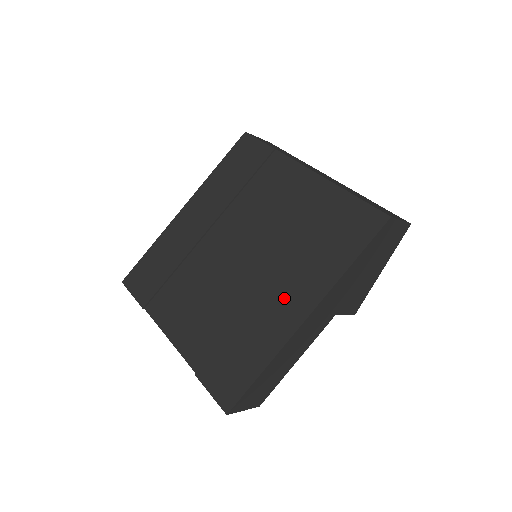
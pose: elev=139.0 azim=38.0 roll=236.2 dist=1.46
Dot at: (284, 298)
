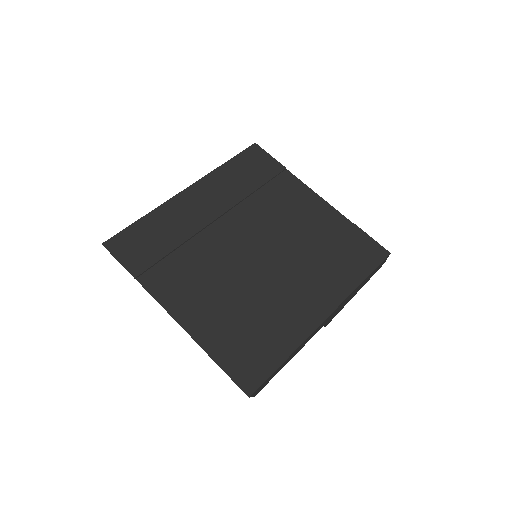
Dot at: (304, 298)
